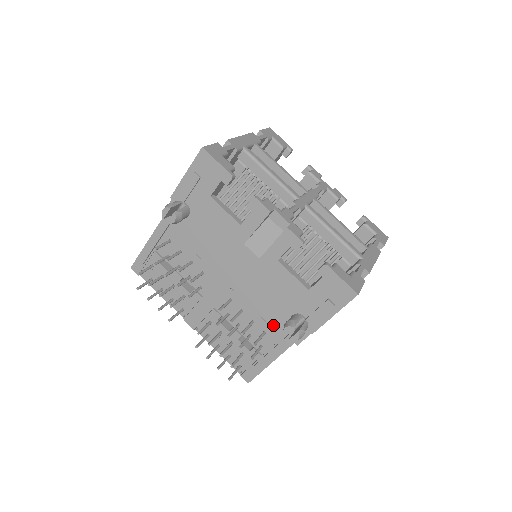
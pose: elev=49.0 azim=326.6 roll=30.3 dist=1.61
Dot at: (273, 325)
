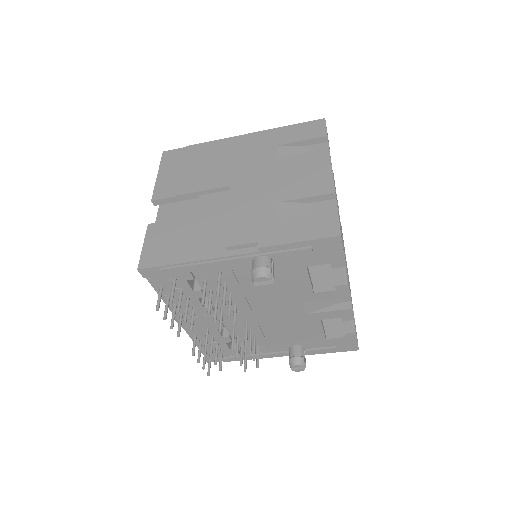
Dot at: (272, 345)
